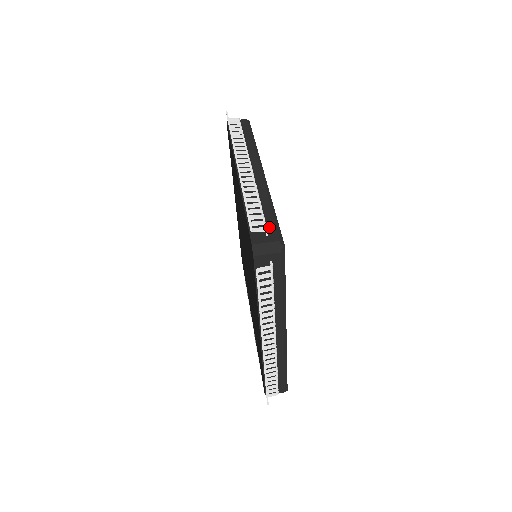
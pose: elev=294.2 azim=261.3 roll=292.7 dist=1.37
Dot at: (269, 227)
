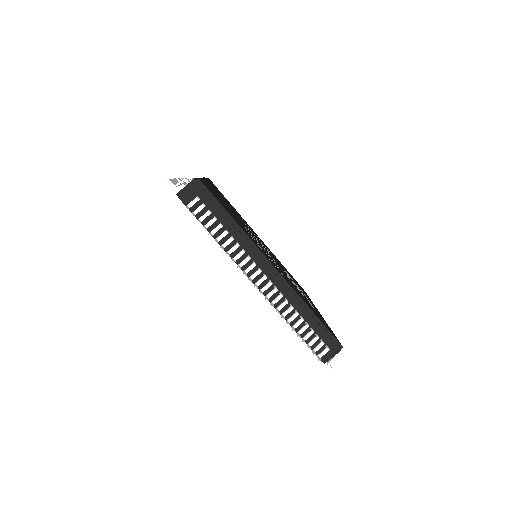
Dot at: (324, 339)
